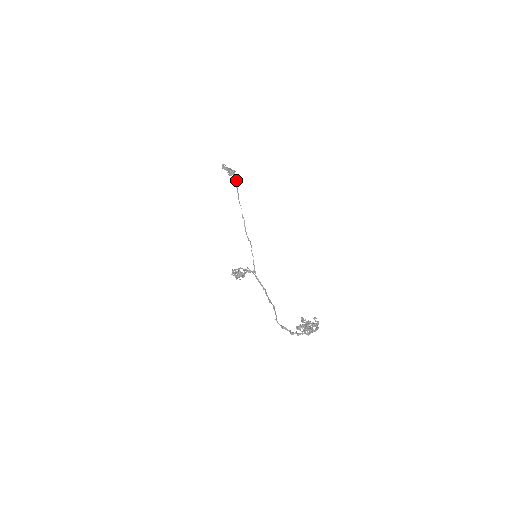
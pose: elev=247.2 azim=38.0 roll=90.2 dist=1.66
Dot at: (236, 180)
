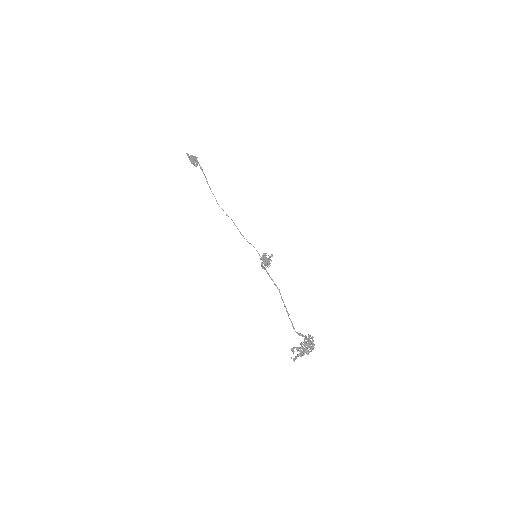
Dot at: (202, 171)
